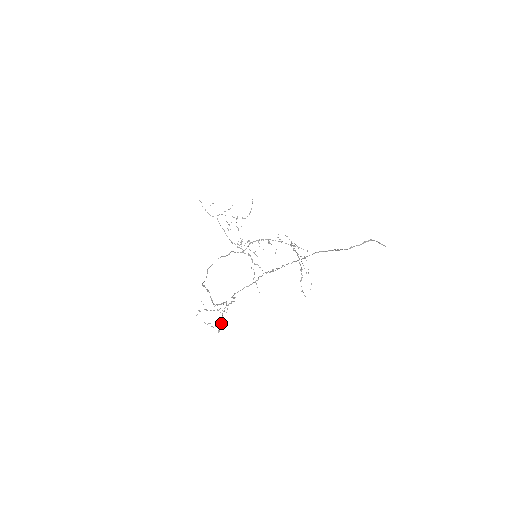
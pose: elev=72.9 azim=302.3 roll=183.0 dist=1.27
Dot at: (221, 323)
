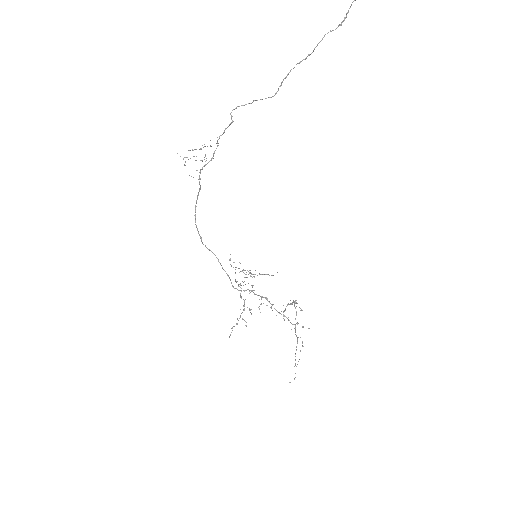
Dot at: (200, 149)
